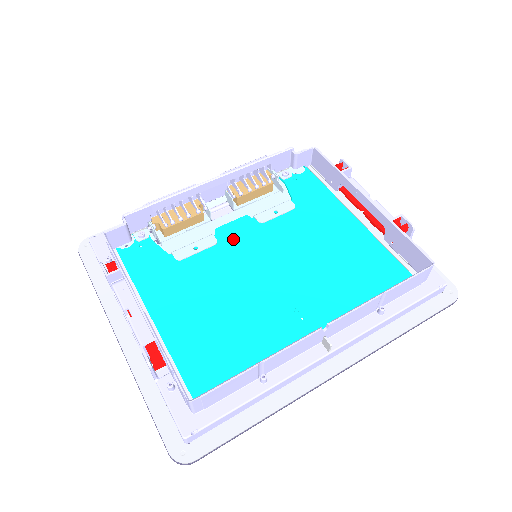
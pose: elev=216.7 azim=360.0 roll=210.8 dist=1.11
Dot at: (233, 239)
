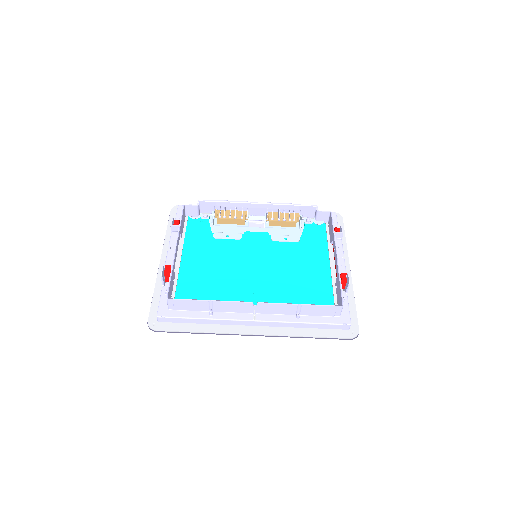
Dot at: (251, 241)
